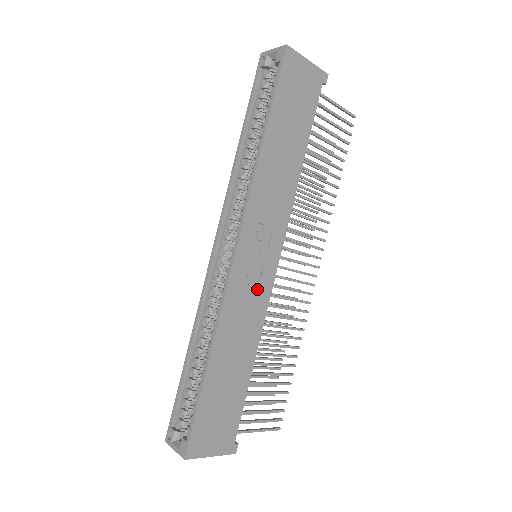
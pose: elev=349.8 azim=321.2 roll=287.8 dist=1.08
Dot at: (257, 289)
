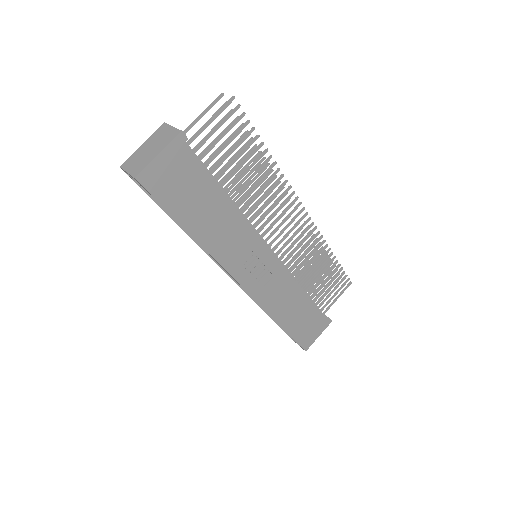
Dot at: (274, 278)
